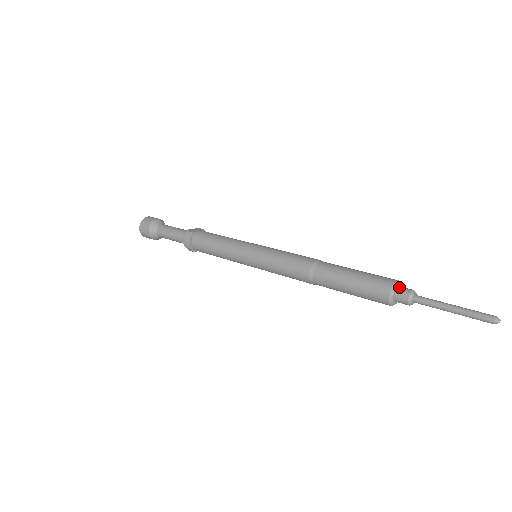
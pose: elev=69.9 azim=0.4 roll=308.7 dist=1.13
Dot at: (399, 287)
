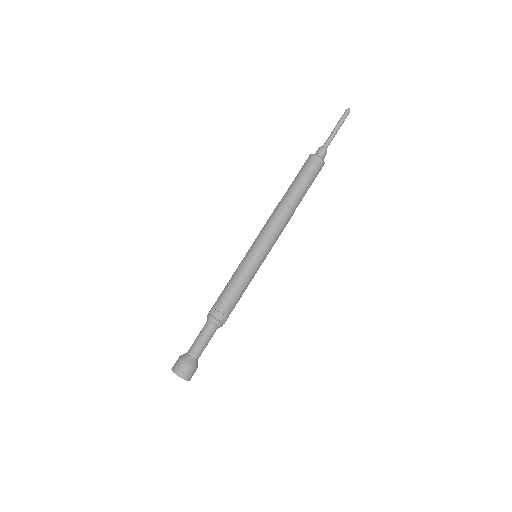
Dot at: (314, 154)
